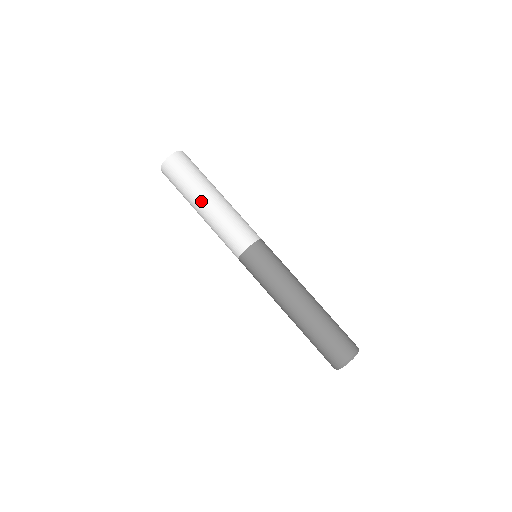
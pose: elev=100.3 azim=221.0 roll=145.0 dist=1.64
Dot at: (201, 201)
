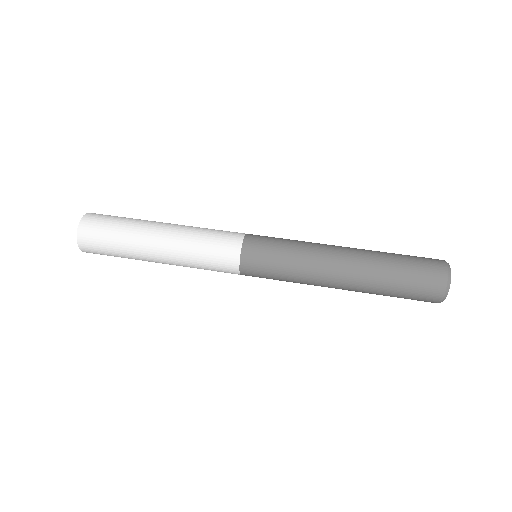
Dot at: (150, 251)
